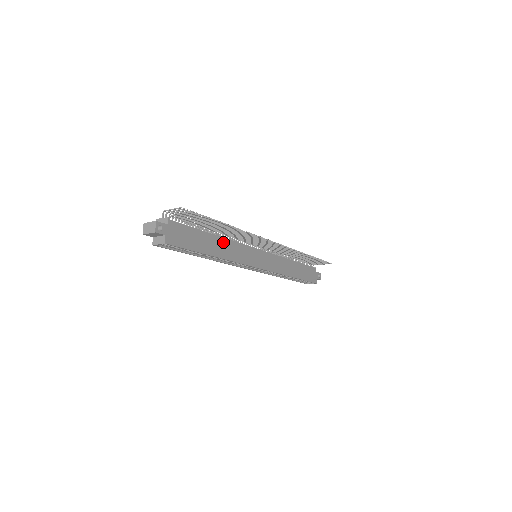
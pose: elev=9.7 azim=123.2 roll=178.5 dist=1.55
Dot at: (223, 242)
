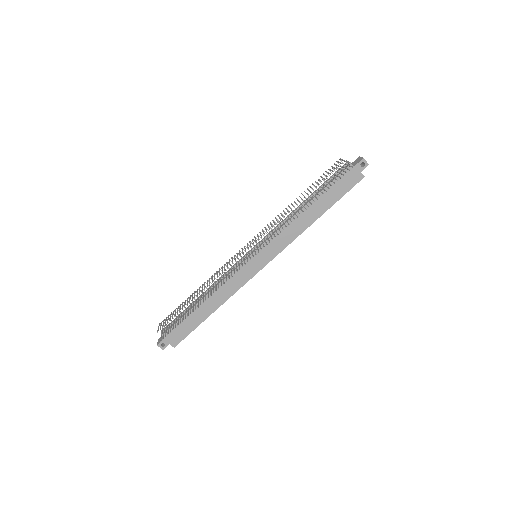
Dot at: (212, 295)
